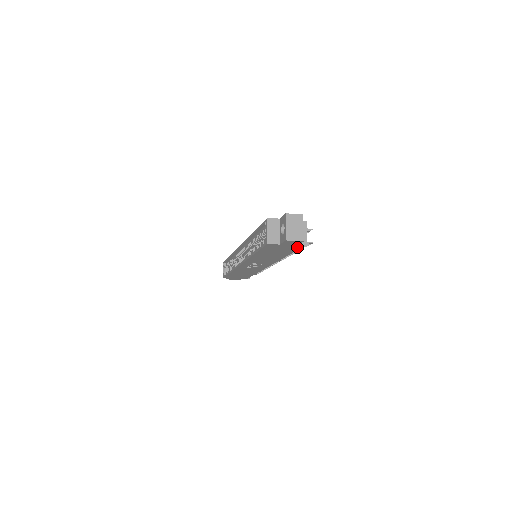
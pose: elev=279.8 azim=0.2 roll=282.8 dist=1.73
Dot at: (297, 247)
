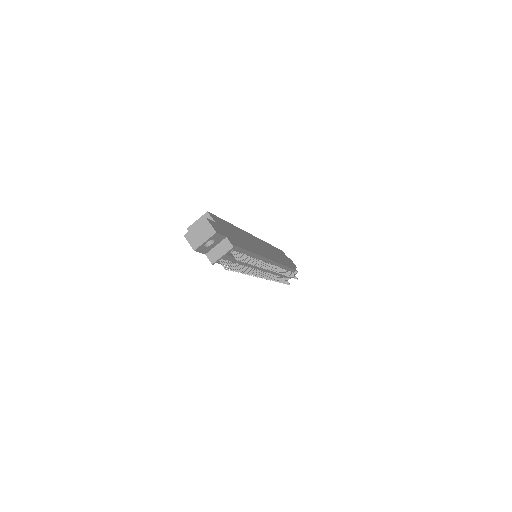
Dot at: occluded
